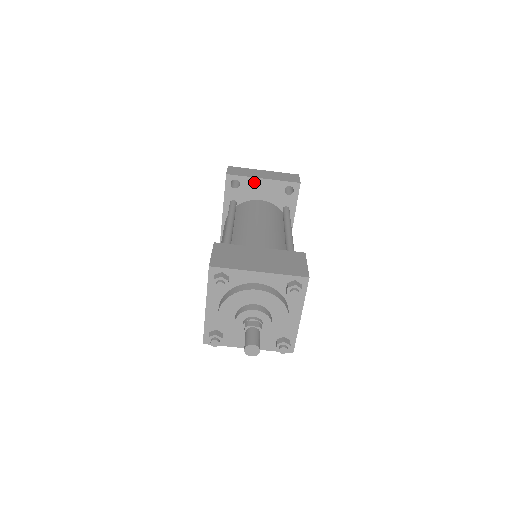
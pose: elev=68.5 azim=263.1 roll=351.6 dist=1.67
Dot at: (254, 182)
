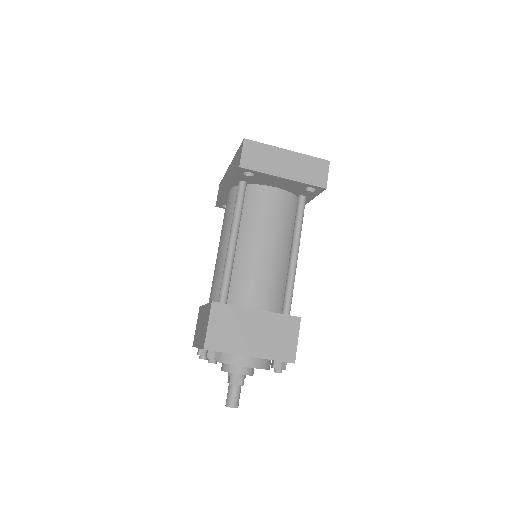
Dot at: (272, 177)
